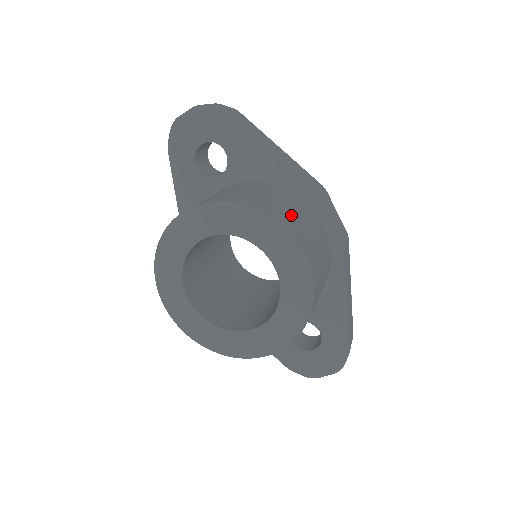
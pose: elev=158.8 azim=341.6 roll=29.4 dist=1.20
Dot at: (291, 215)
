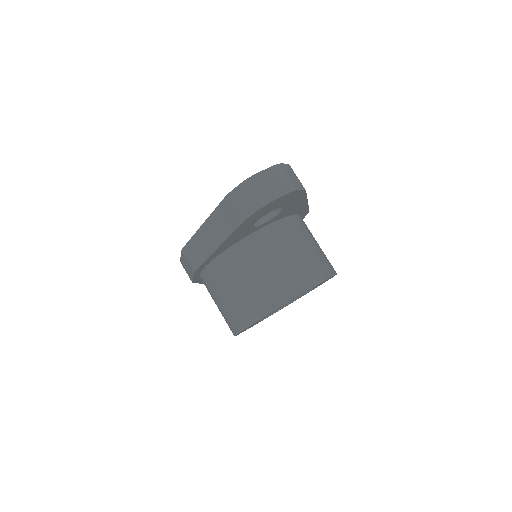
Dot at: occluded
